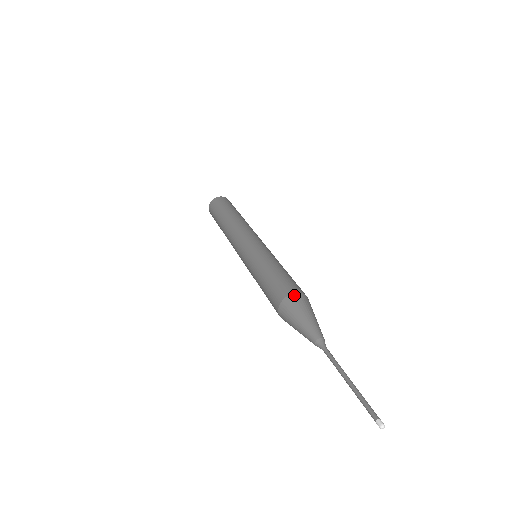
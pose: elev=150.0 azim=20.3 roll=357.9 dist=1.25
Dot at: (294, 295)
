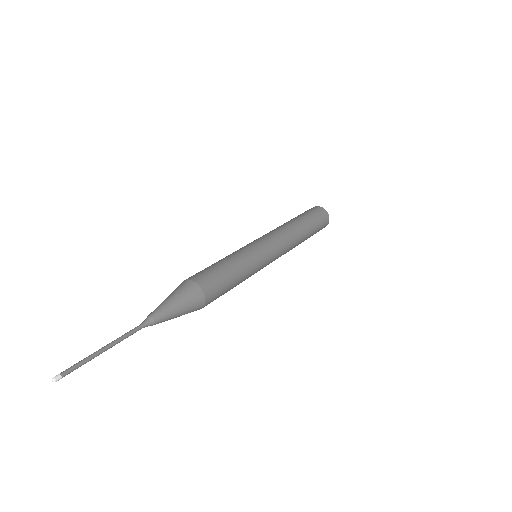
Dot at: (192, 282)
